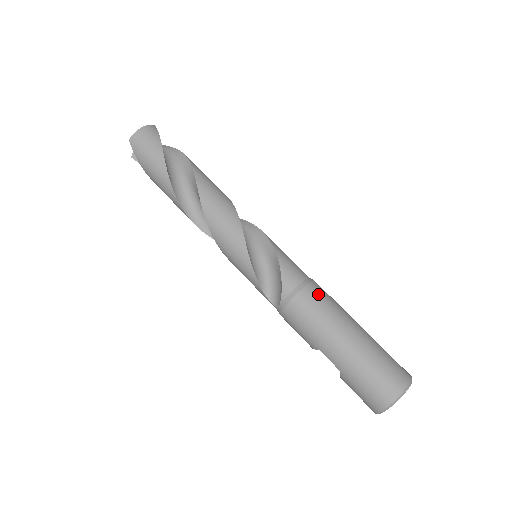
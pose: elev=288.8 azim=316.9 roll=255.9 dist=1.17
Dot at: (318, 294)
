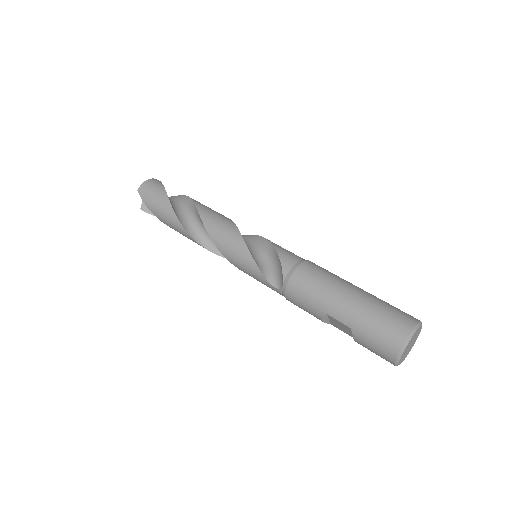
Dot at: (316, 267)
